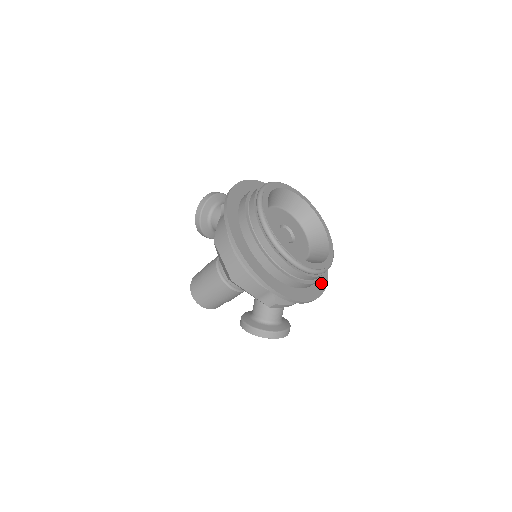
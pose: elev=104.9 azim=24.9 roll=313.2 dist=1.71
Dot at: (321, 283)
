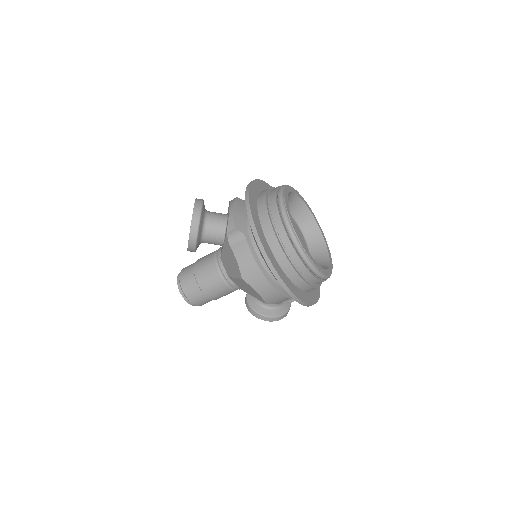
Dot at: occluded
